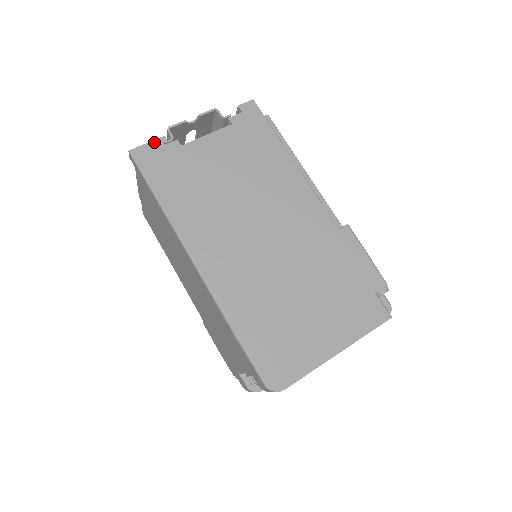
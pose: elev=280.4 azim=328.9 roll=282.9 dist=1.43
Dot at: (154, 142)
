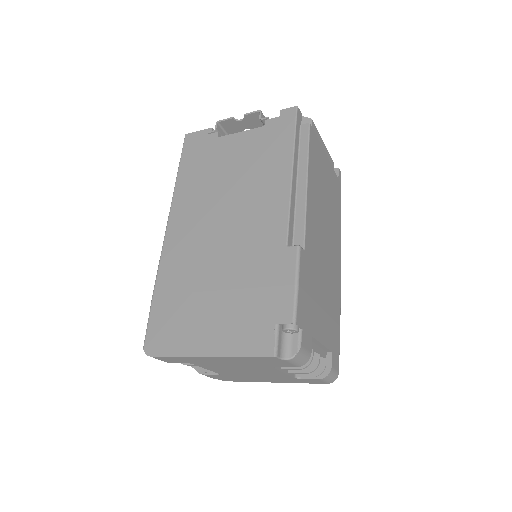
Dot at: (203, 131)
